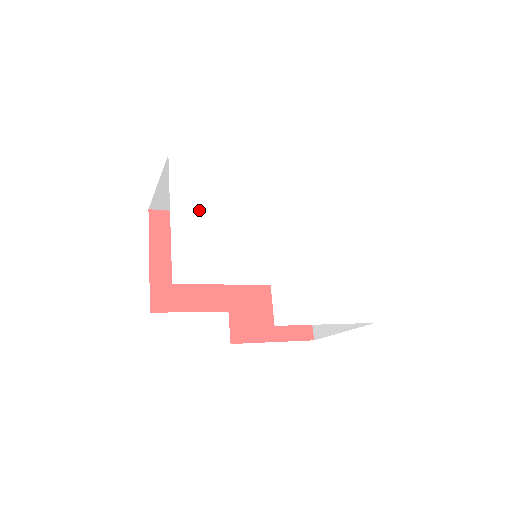
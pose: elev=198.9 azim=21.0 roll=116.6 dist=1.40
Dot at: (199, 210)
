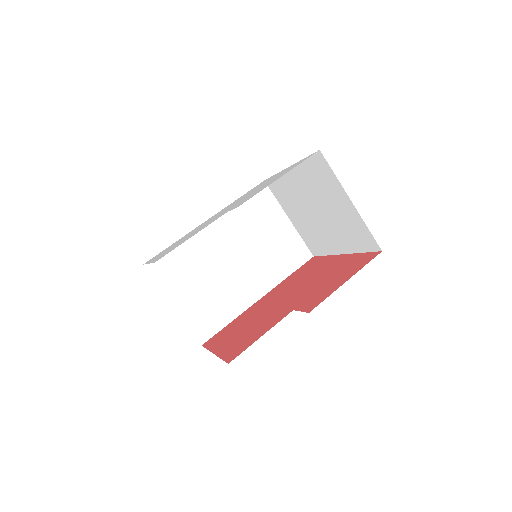
Dot at: occluded
